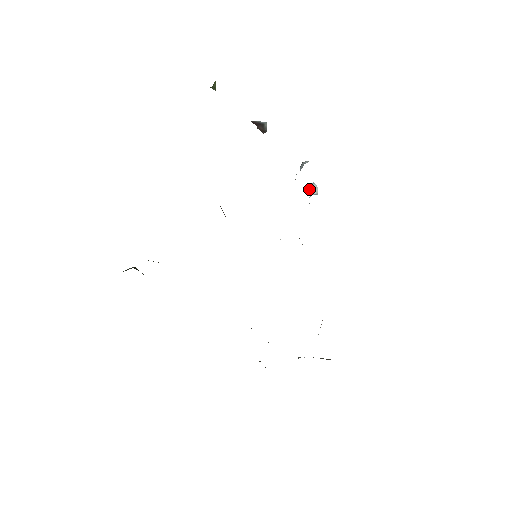
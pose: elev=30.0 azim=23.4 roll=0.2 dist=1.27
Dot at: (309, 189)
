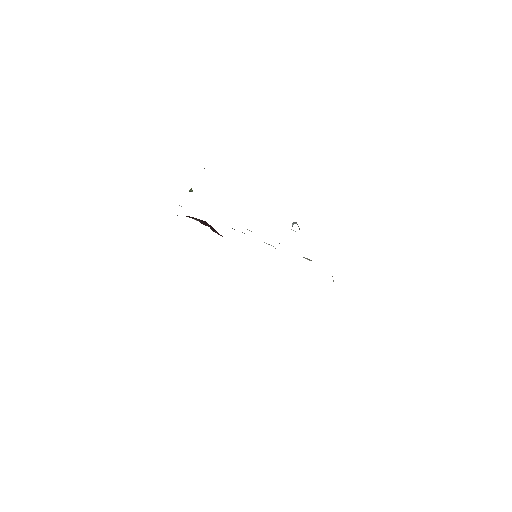
Dot at: occluded
